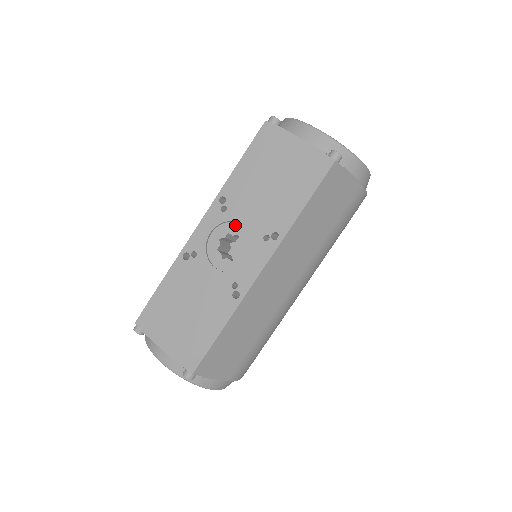
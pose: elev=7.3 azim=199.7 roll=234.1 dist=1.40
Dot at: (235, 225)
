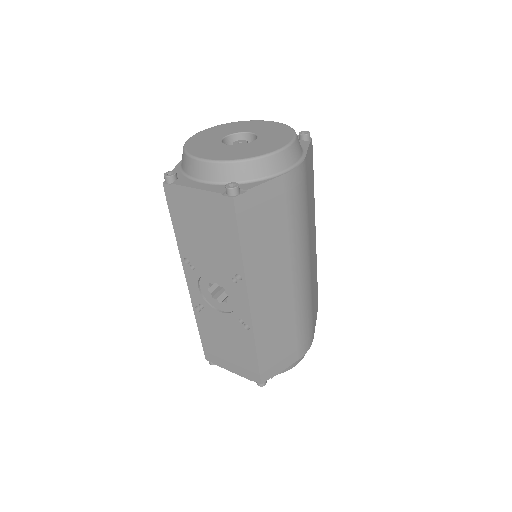
Dot at: (209, 276)
